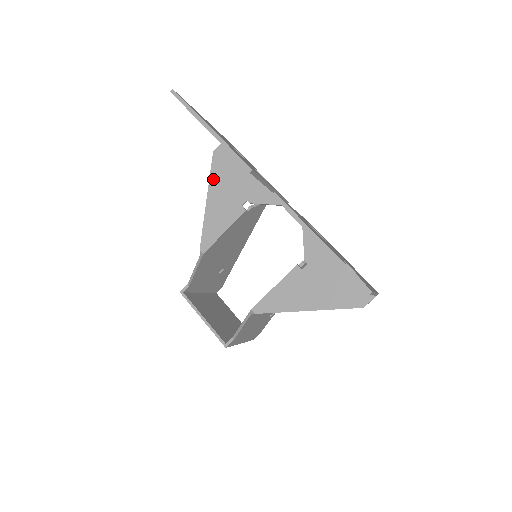
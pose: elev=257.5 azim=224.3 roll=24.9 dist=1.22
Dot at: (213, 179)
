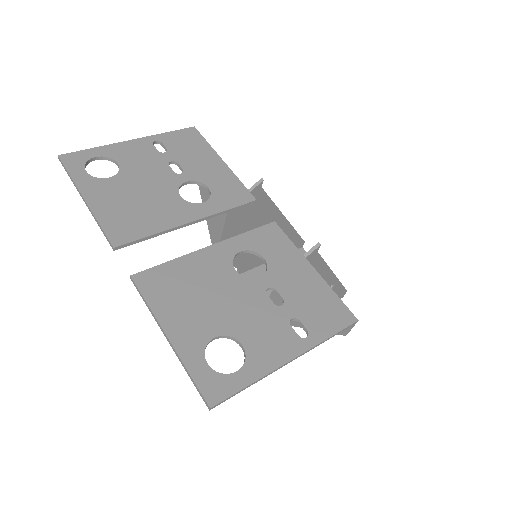
Dot at: occluded
